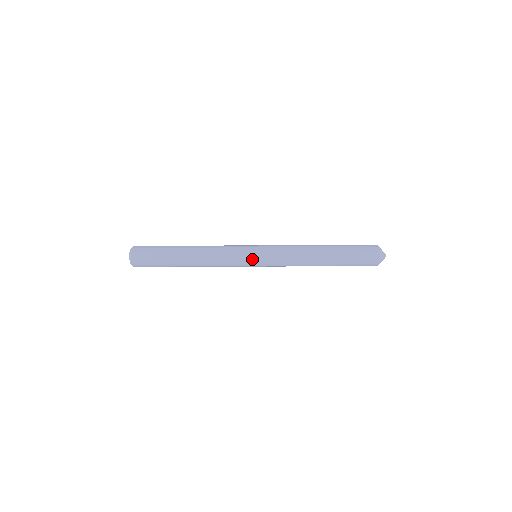
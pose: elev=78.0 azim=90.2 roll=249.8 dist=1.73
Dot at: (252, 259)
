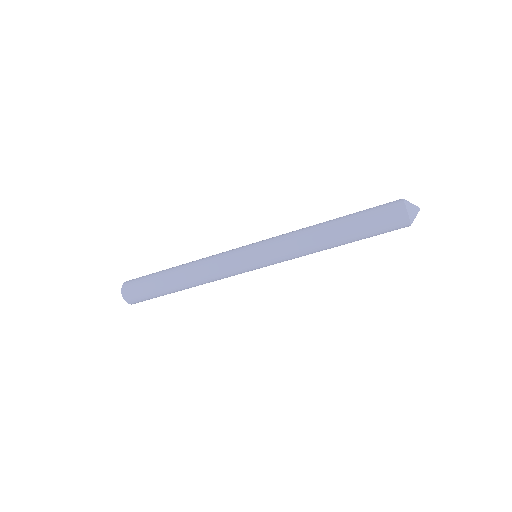
Dot at: (248, 259)
